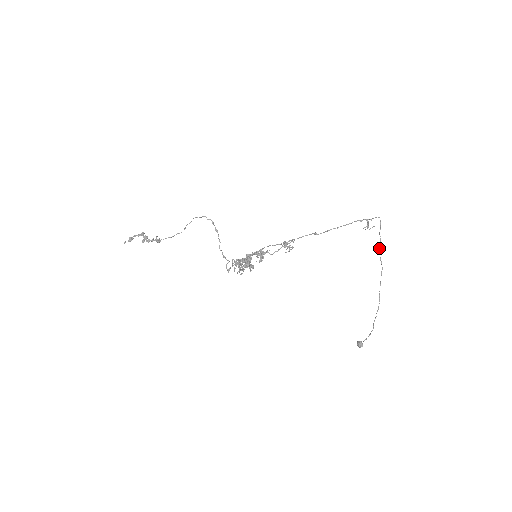
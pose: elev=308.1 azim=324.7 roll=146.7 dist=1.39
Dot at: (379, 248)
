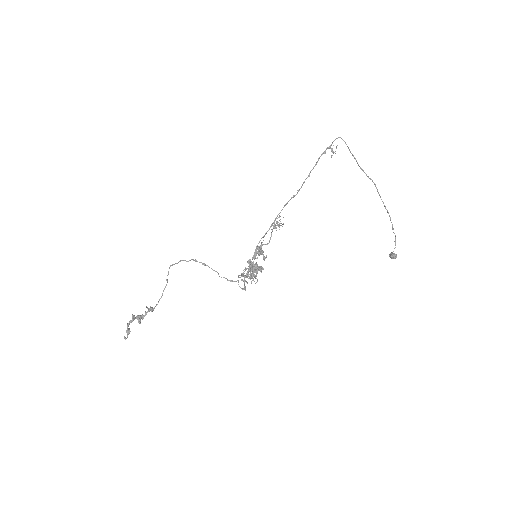
Dot at: occluded
